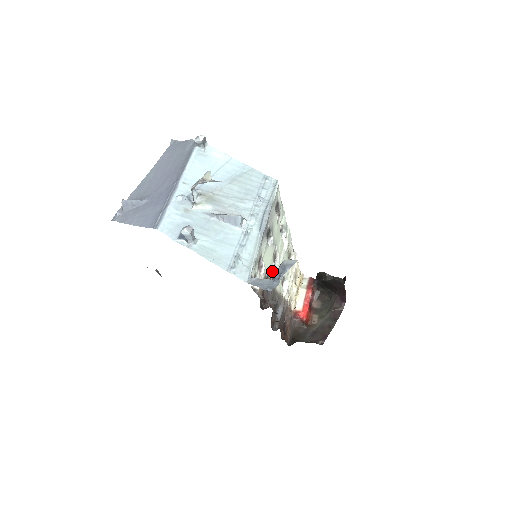
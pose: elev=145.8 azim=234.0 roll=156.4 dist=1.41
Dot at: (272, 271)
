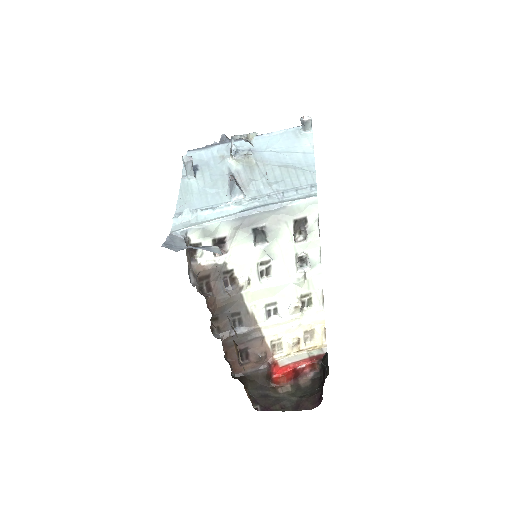
Dot at: (245, 275)
